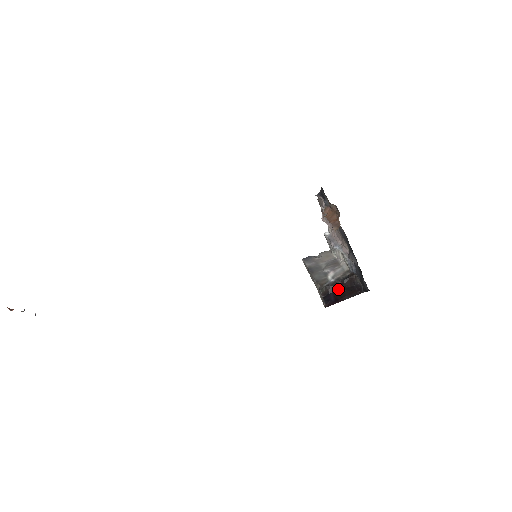
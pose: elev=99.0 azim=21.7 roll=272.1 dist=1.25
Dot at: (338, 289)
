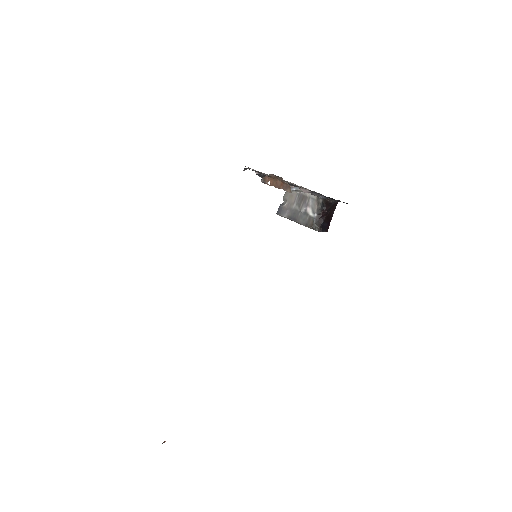
Dot at: (324, 216)
